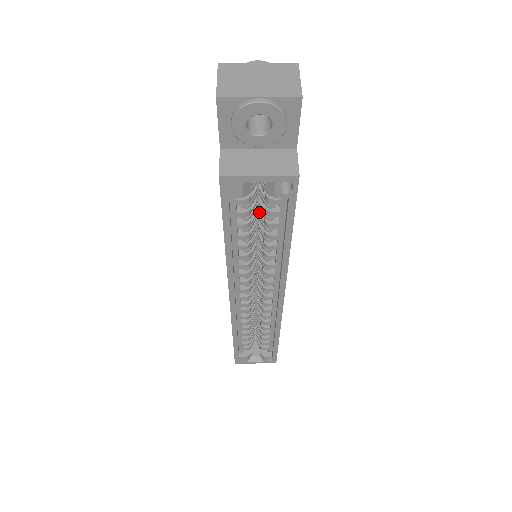
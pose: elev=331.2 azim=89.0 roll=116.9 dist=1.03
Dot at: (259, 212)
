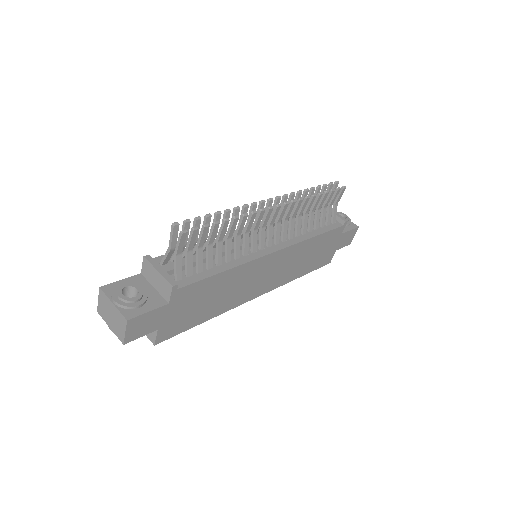
Dot at: occluded
